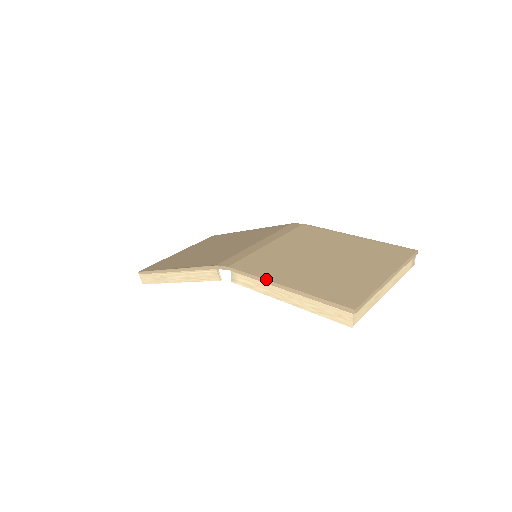
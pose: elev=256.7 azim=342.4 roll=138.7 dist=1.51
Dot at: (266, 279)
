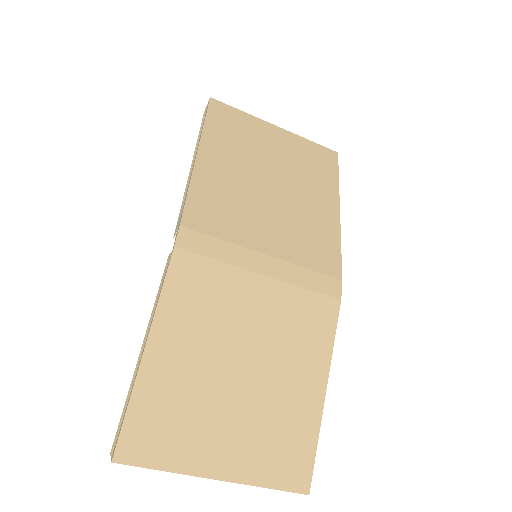
Dot at: (155, 314)
